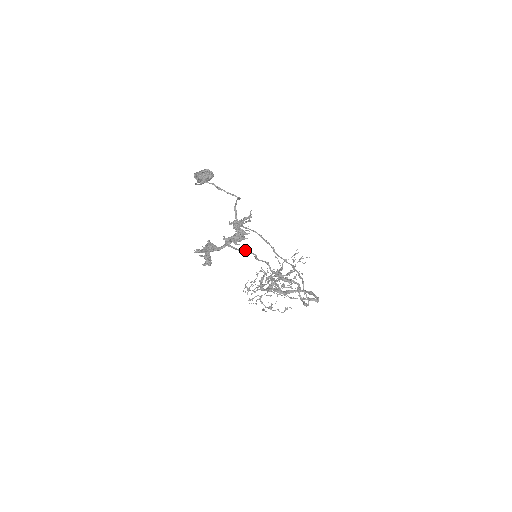
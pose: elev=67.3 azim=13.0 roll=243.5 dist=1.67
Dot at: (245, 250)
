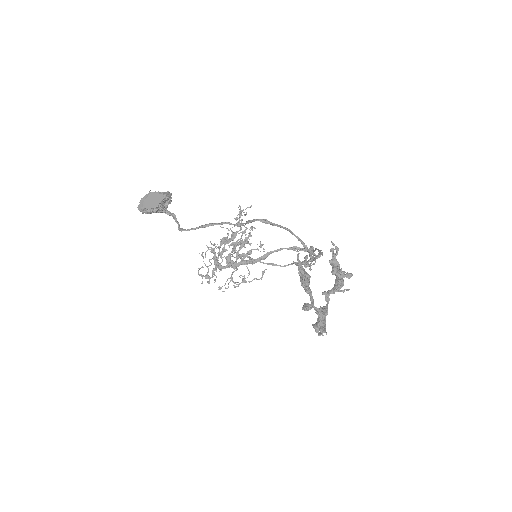
Dot at: (309, 277)
